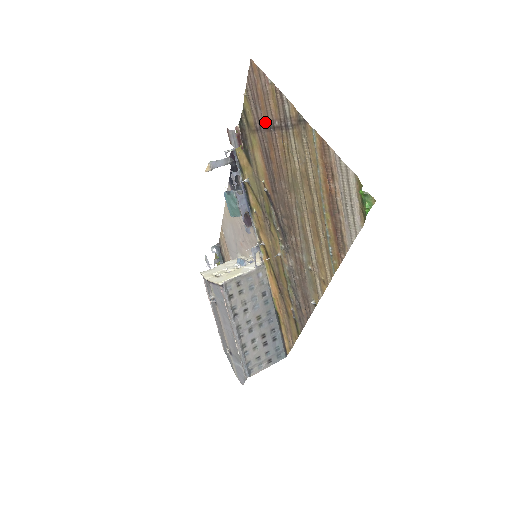
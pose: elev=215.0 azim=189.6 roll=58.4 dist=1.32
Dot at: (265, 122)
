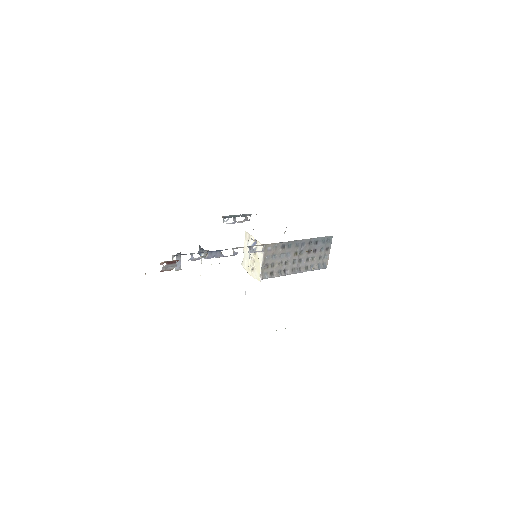
Dot at: occluded
